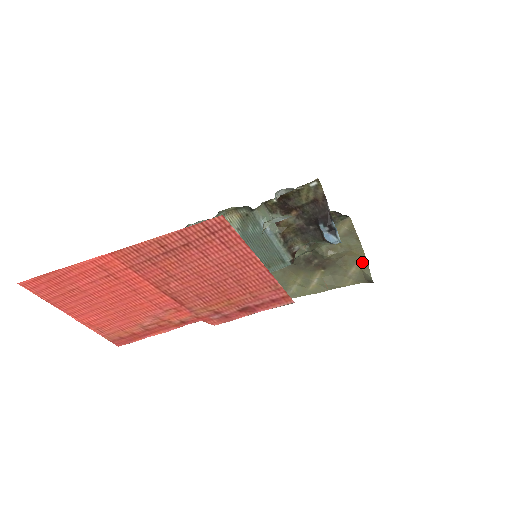
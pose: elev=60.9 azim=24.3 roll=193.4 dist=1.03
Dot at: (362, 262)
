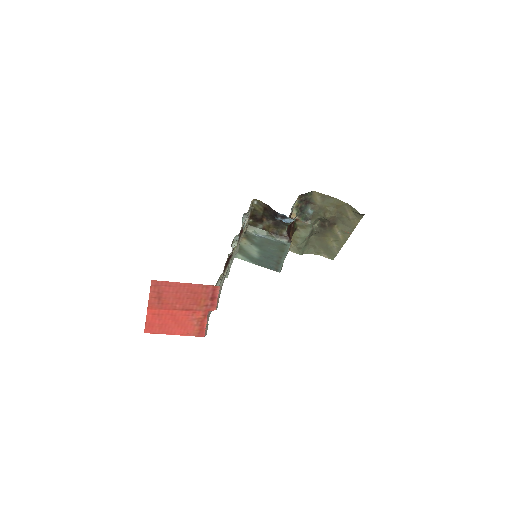
Dot at: (348, 207)
